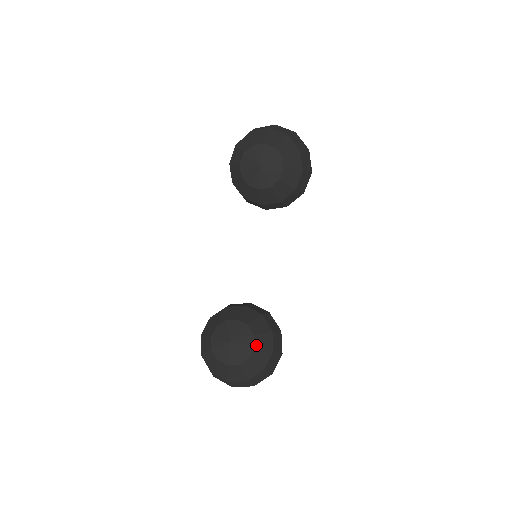
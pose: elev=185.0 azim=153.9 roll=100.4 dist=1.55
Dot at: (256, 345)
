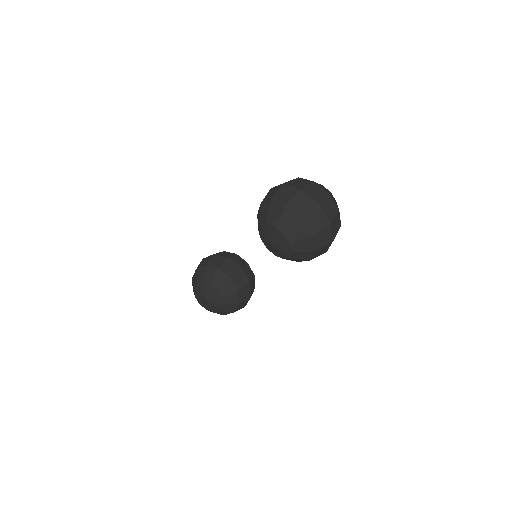
Dot at: (221, 309)
